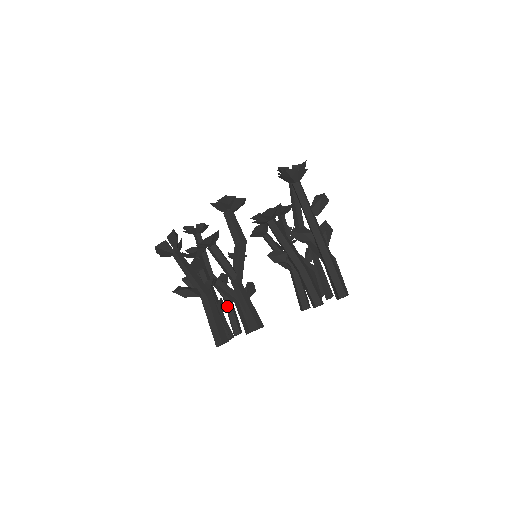
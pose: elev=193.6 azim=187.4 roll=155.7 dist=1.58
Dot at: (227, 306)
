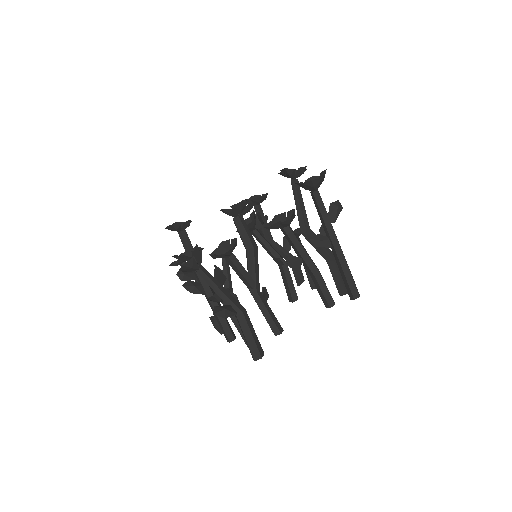
Dot at: occluded
